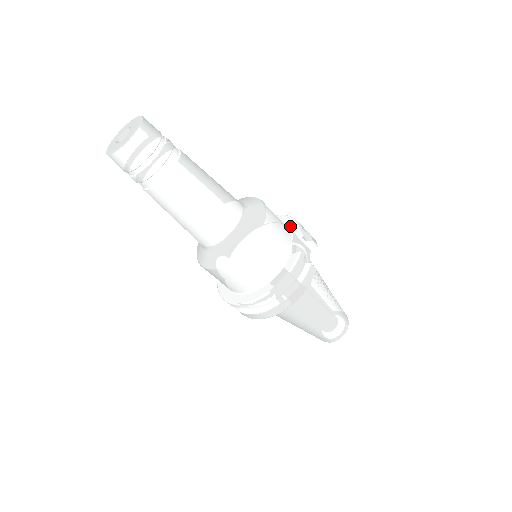
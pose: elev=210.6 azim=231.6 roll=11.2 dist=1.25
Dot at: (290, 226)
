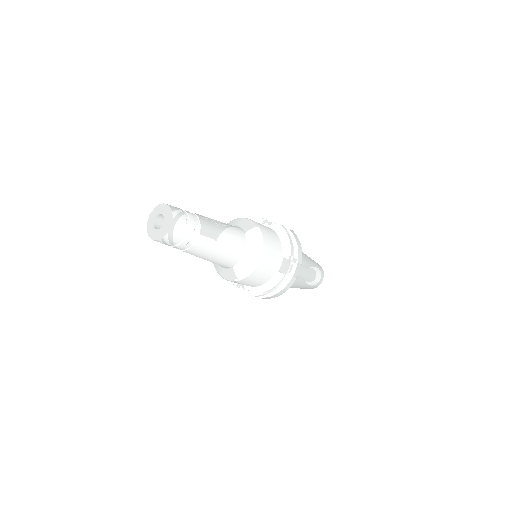
Dot at: occluded
